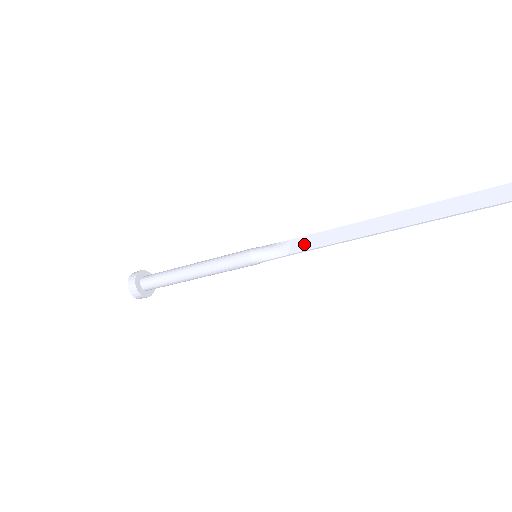
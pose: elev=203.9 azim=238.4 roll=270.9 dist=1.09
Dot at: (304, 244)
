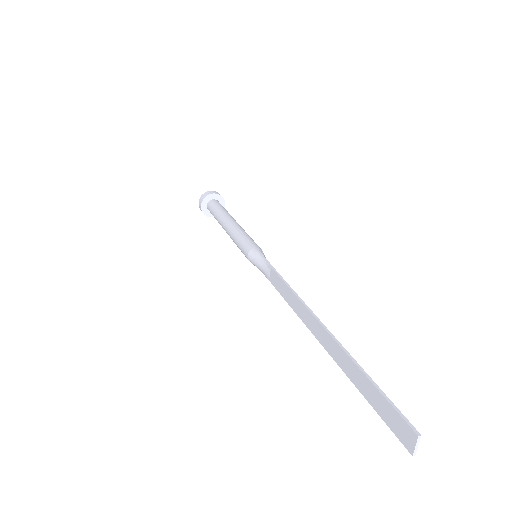
Dot at: (276, 283)
